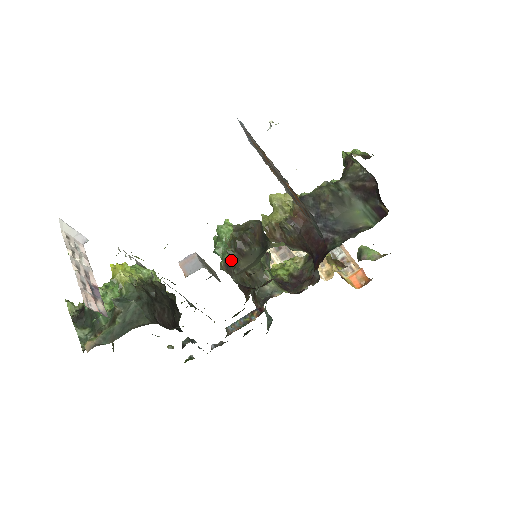
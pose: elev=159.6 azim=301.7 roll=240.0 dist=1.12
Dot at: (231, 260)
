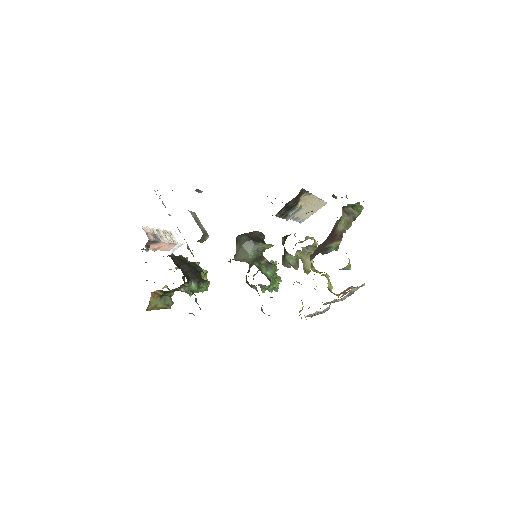
Dot at: occluded
